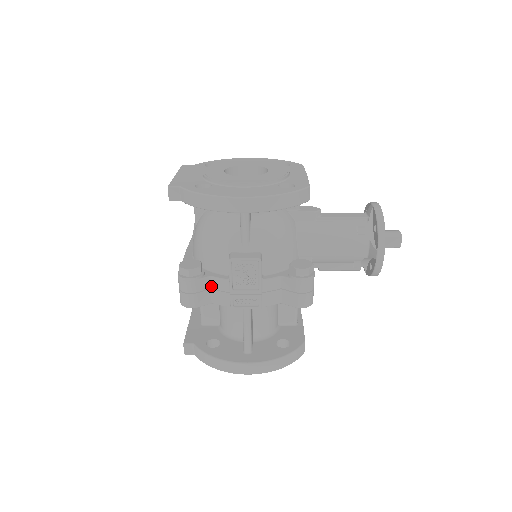
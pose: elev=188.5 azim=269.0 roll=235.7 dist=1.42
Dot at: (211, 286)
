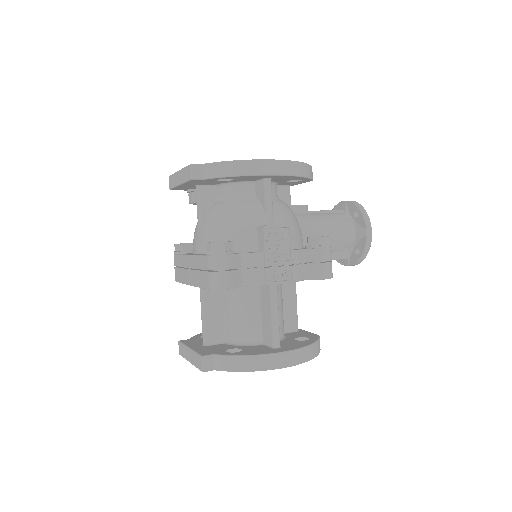
Dot at: (242, 265)
